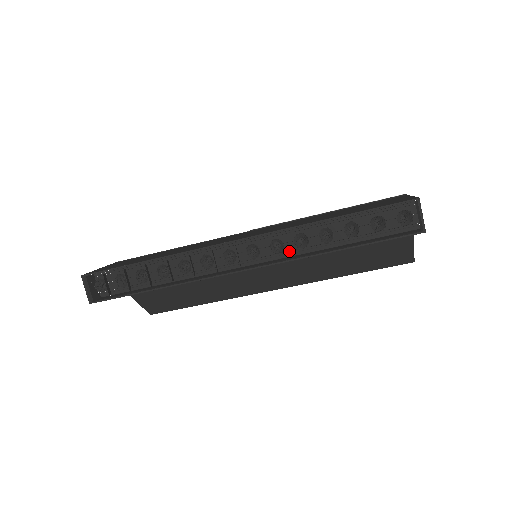
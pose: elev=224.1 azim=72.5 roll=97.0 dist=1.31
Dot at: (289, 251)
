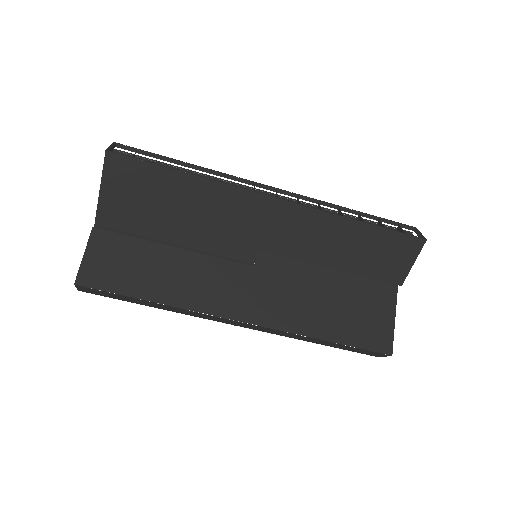
Dot at: occluded
